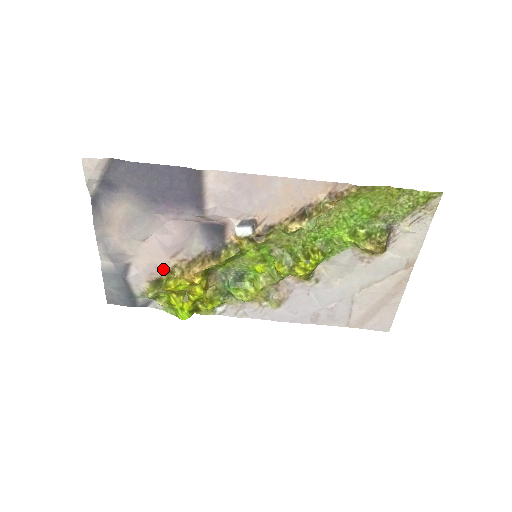
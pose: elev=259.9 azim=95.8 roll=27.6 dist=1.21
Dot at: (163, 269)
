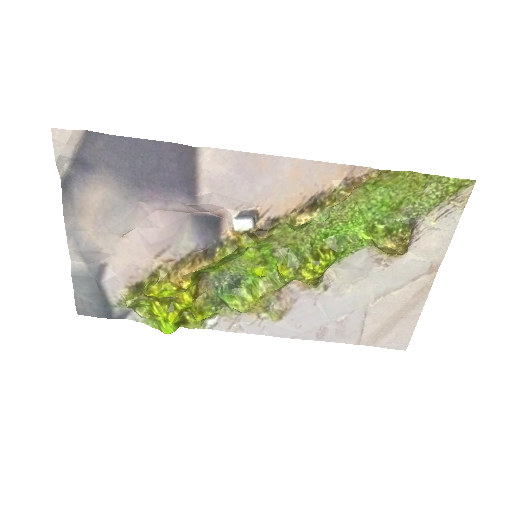
Dot at: (145, 271)
